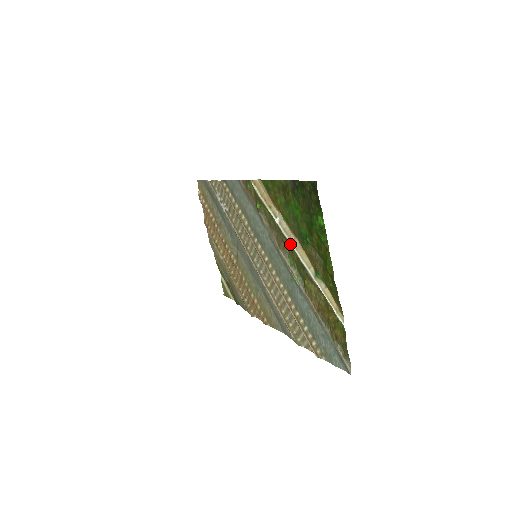
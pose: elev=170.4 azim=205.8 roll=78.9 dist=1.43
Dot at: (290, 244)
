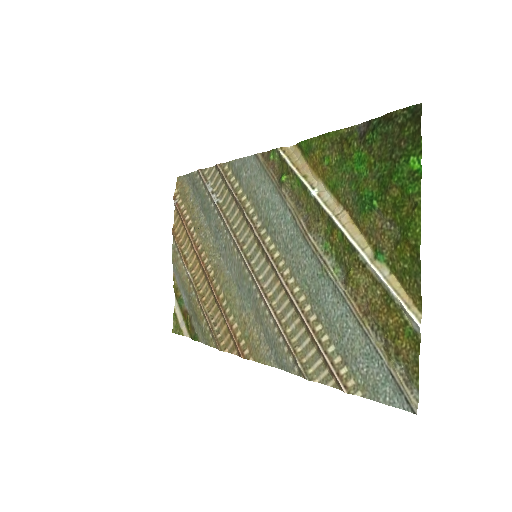
Dot at: (333, 220)
